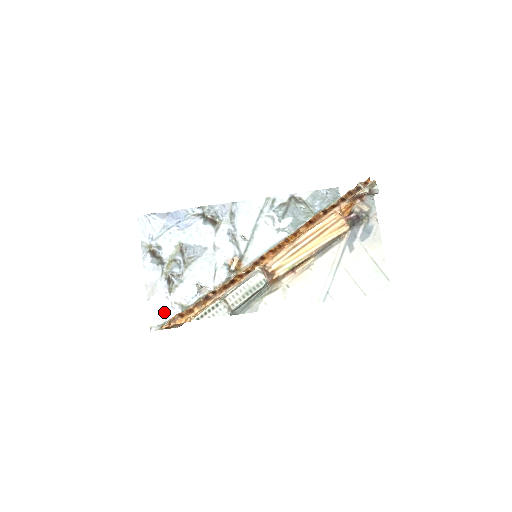
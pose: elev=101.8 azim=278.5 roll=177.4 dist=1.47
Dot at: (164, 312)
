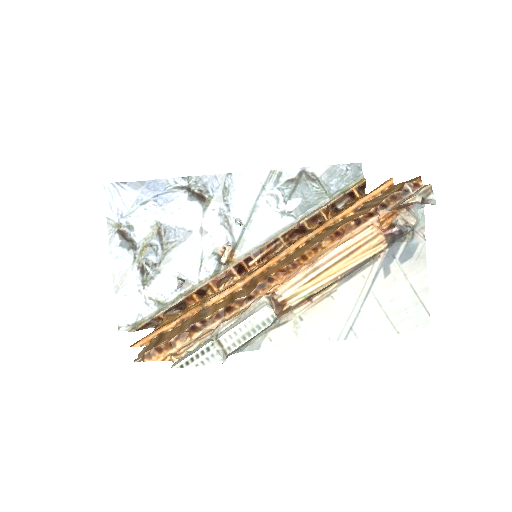
Dot at: (136, 309)
